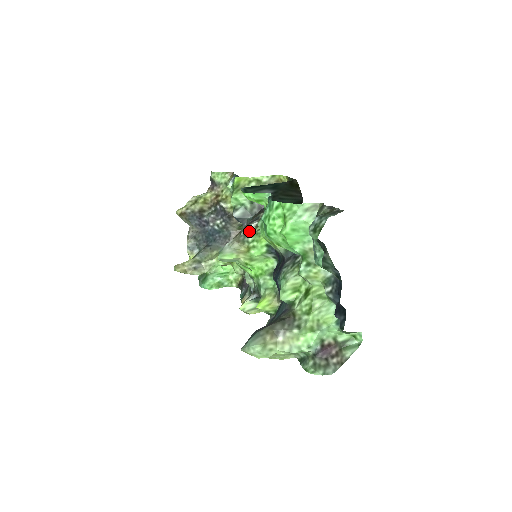
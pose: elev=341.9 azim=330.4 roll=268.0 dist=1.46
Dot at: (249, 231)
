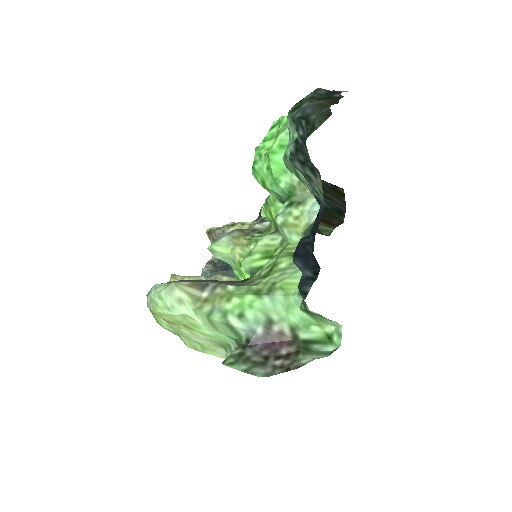
Dot at: (261, 228)
